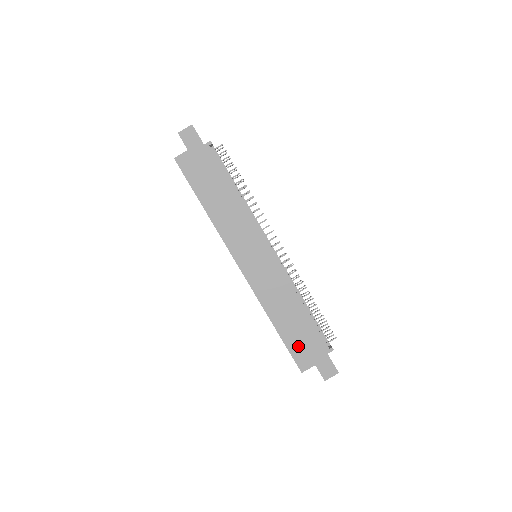
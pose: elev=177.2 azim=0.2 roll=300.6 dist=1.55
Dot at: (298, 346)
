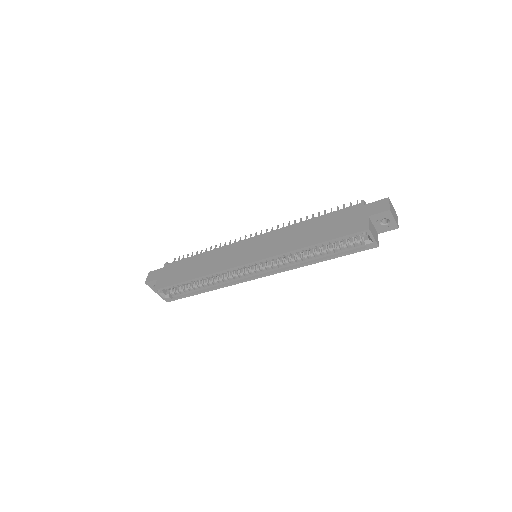
Dot at: (341, 228)
